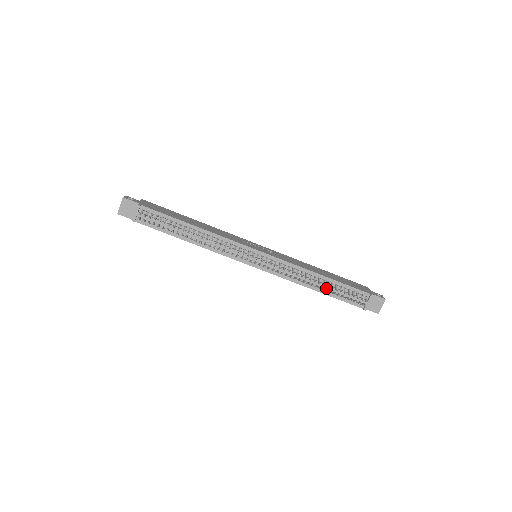
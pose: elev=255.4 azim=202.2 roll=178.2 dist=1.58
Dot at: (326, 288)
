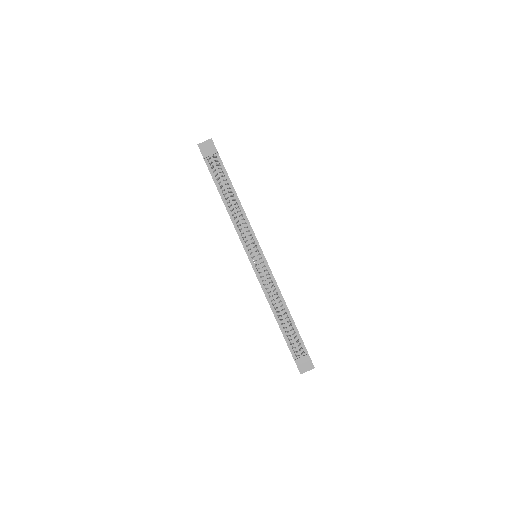
Dot at: (283, 320)
